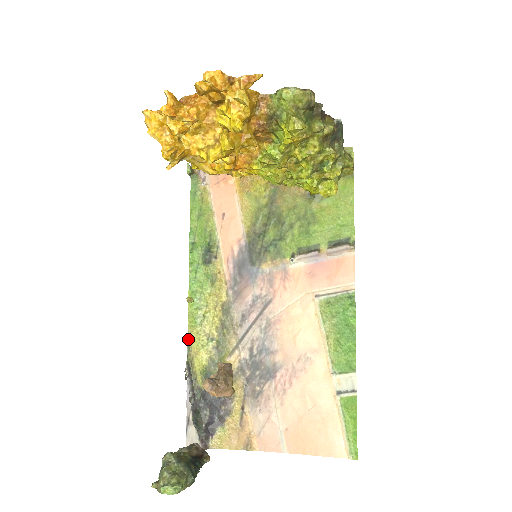
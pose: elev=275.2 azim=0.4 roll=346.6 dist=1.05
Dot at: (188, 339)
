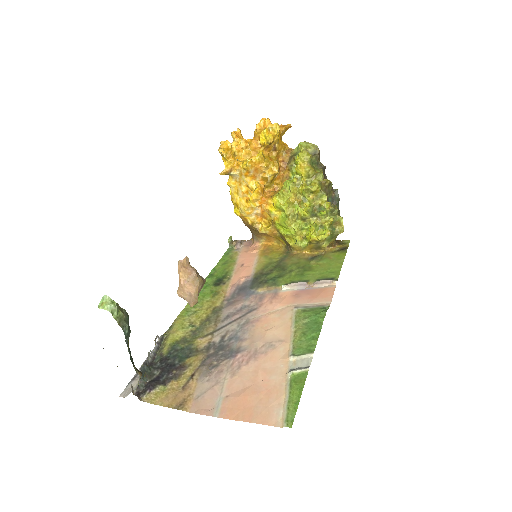
Dot at: (173, 323)
